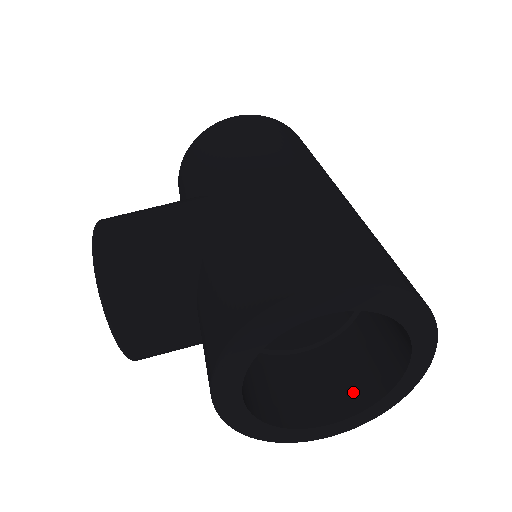
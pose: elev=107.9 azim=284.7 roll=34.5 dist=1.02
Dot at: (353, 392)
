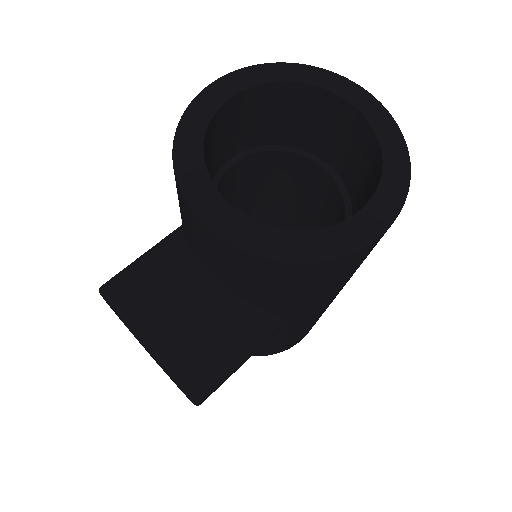
Dot at: (370, 196)
